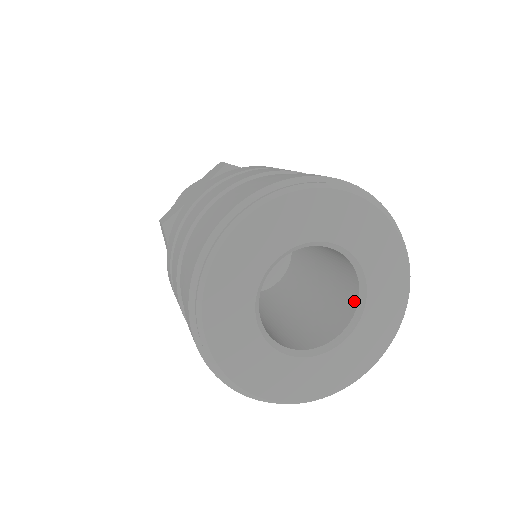
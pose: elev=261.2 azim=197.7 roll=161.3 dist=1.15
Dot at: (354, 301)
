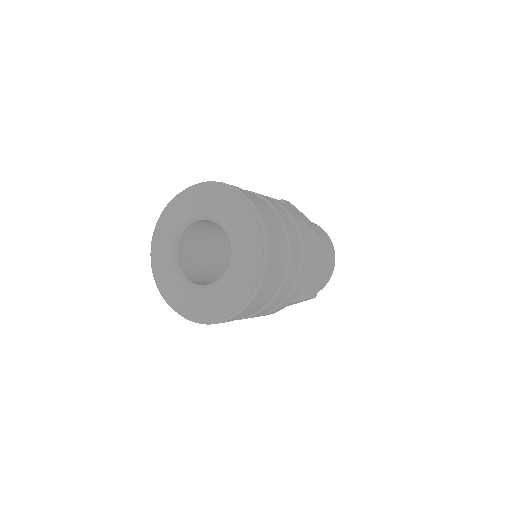
Dot at: occluded
